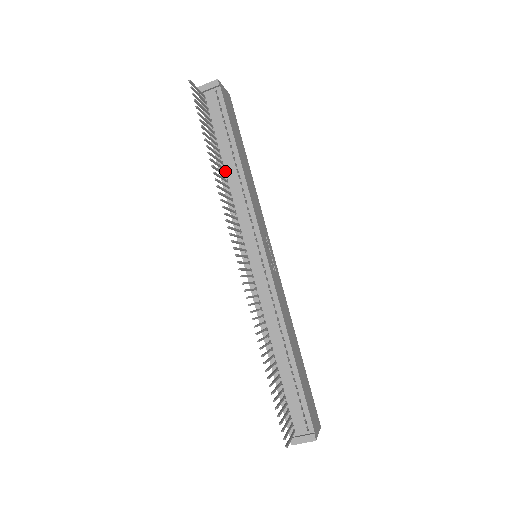
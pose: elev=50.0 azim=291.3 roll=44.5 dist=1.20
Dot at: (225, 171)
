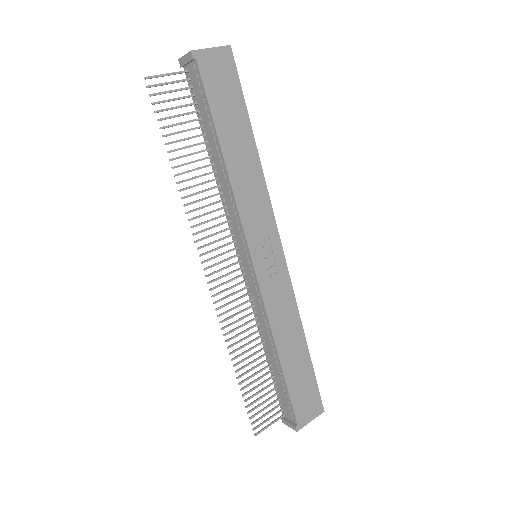
Dot at: (215, 166)
